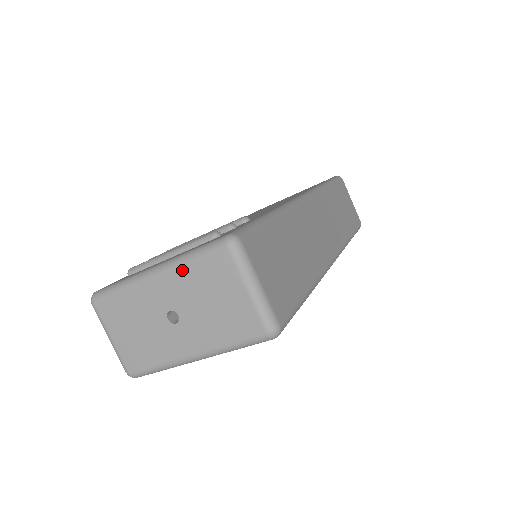
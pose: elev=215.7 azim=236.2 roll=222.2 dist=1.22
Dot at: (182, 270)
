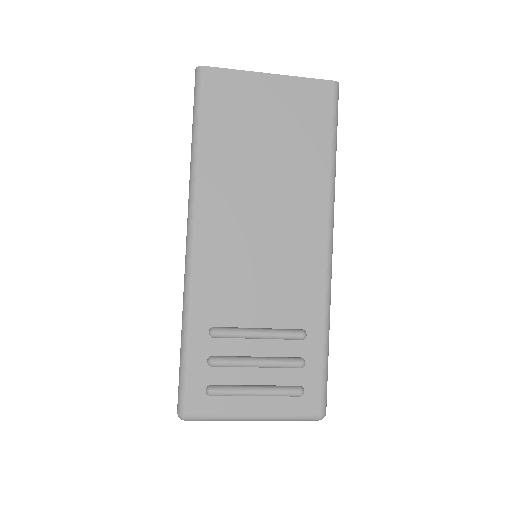
Dot at: (278, 420)
